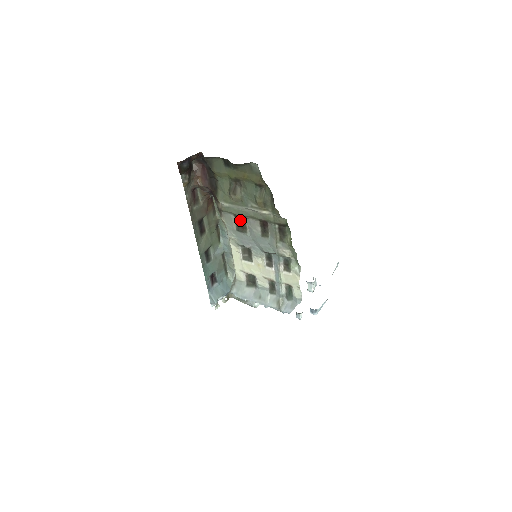
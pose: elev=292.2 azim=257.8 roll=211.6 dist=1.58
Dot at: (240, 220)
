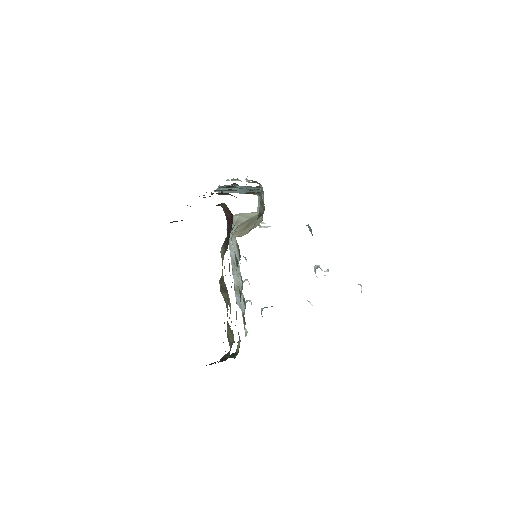
Dot at: occluded
